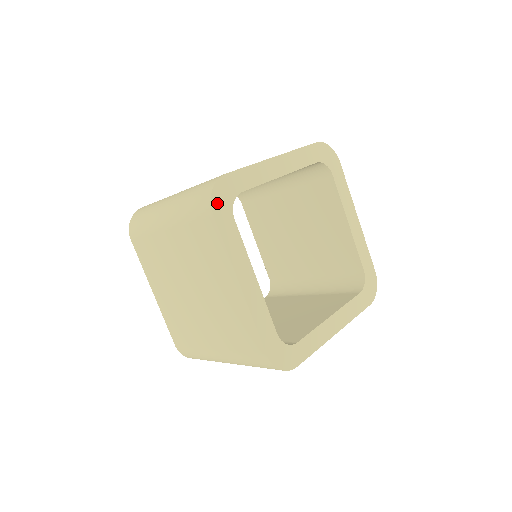
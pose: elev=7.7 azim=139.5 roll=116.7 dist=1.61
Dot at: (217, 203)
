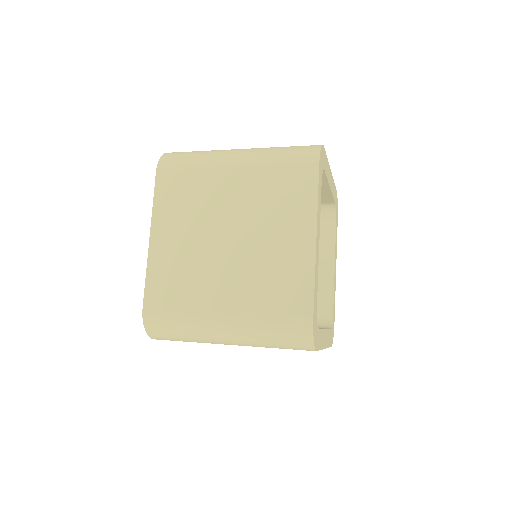
Dot at: (321, 160)
